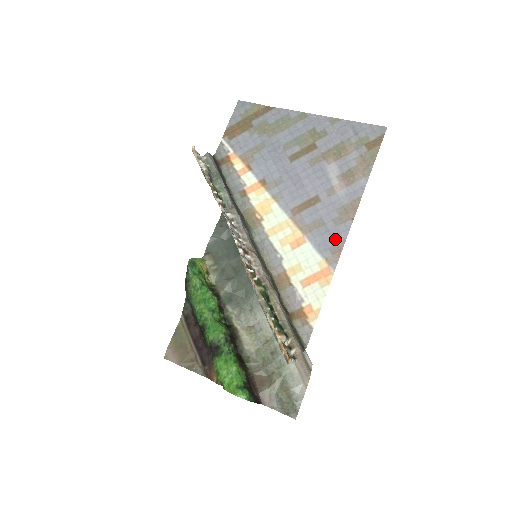
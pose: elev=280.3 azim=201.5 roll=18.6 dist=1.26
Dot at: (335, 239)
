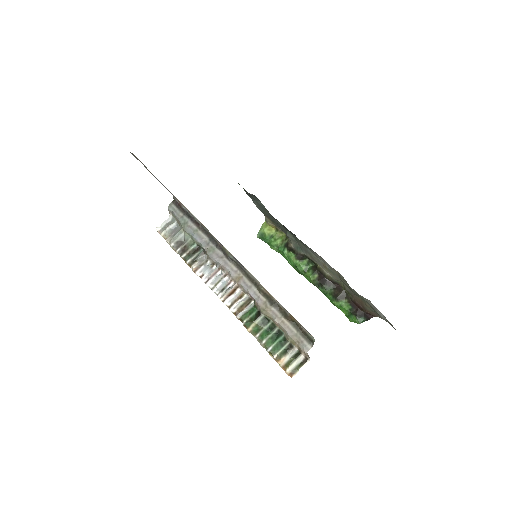
Dot at: occluded
